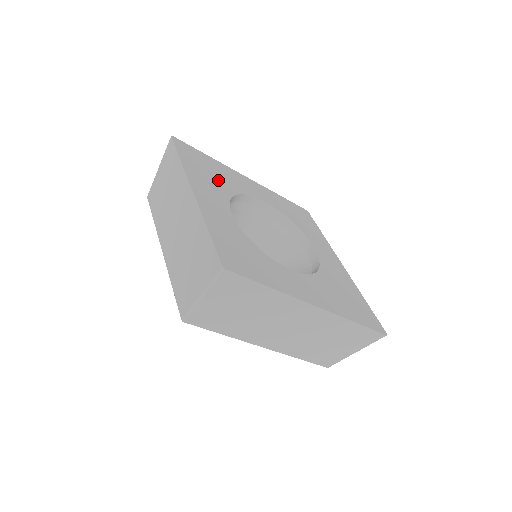
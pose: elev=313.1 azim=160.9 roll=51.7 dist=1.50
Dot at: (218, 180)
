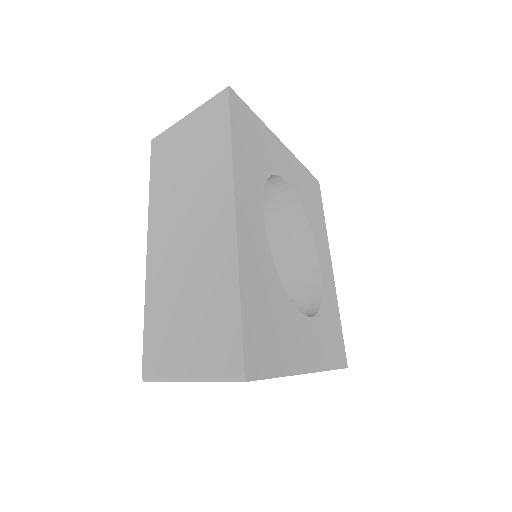
Dot at: (309, 203)
